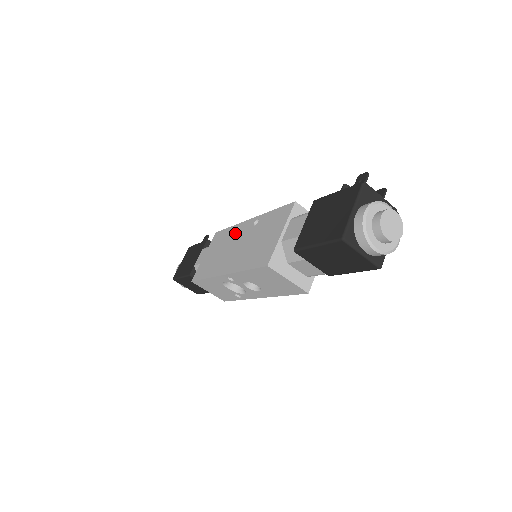
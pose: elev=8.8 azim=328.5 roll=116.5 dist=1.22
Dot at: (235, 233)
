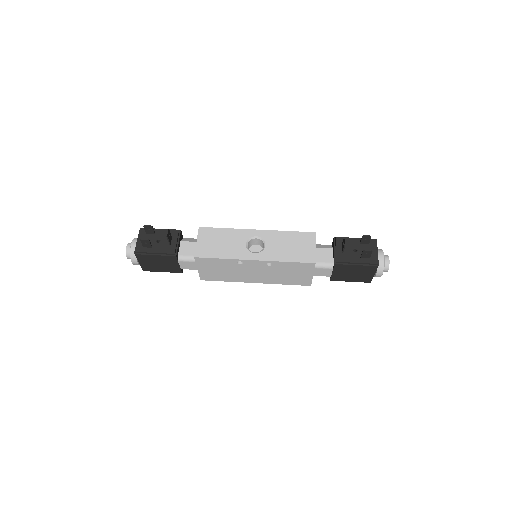
Dot at: (240, 265)
